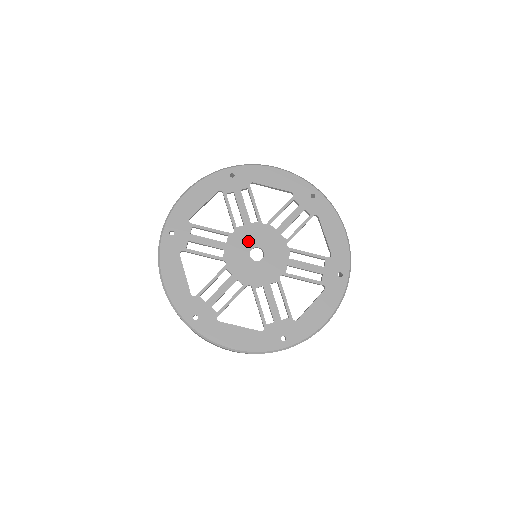
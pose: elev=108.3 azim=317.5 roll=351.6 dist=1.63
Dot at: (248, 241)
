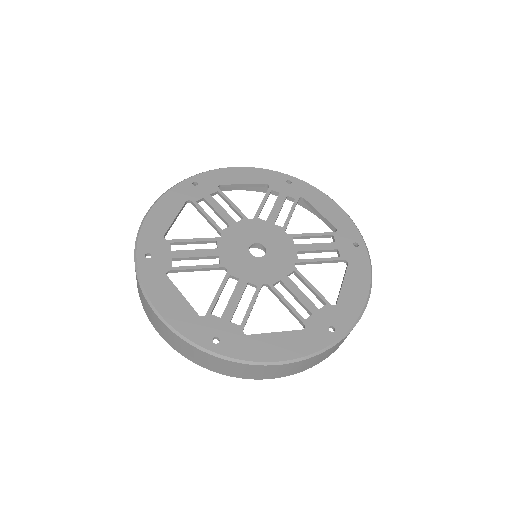
Dot at: (259, 235)
